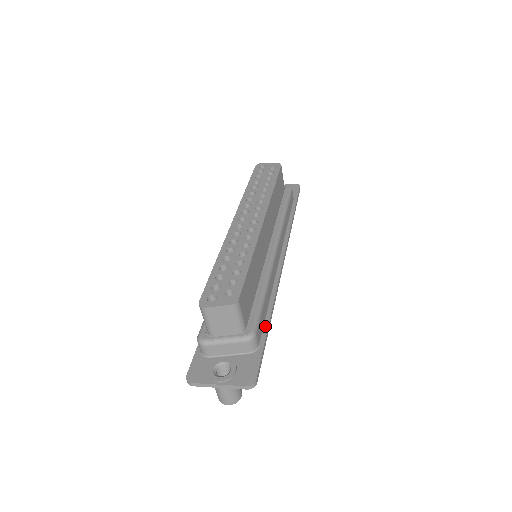
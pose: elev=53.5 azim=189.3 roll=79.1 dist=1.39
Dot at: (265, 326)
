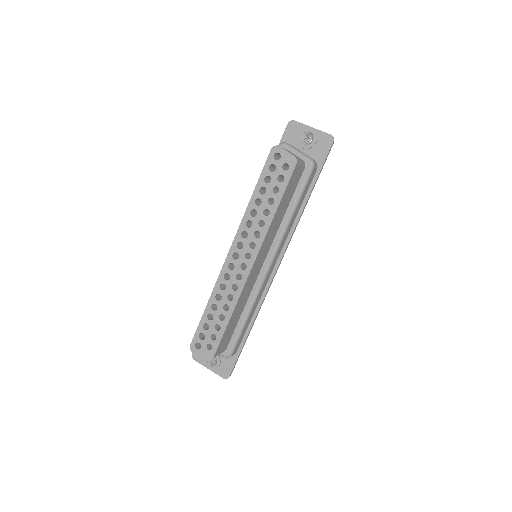
Dot at: (245, 337)
